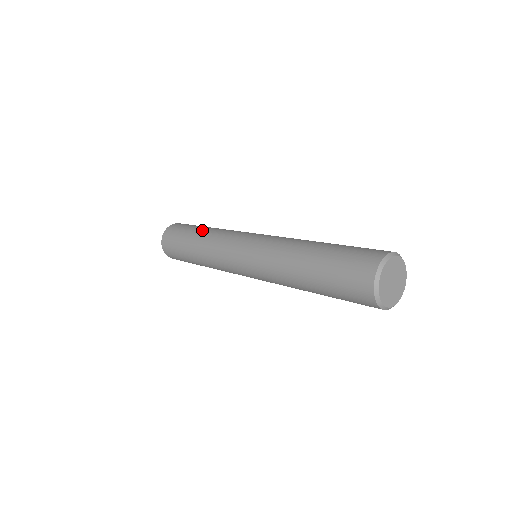
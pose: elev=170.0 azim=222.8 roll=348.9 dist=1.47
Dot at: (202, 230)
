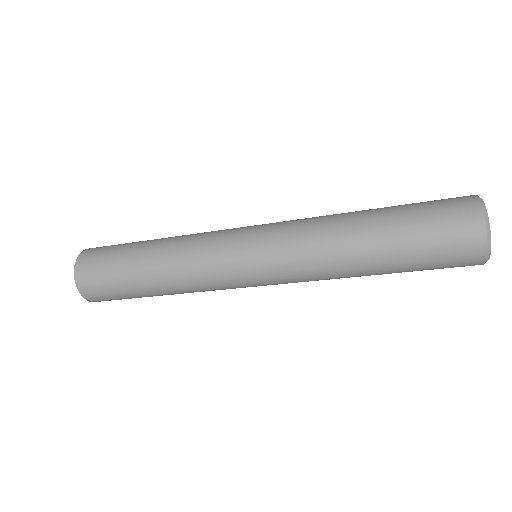
Dot at: (156, 239)
